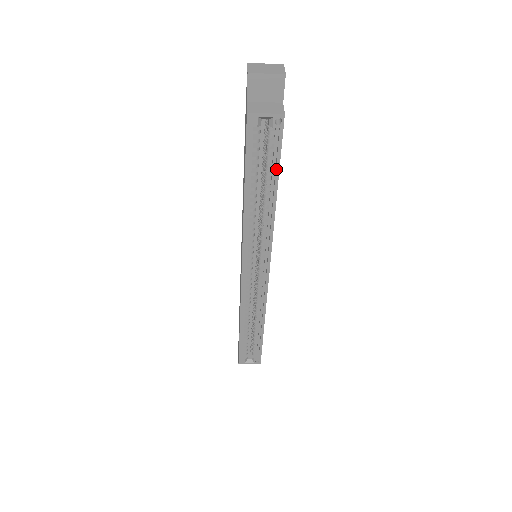
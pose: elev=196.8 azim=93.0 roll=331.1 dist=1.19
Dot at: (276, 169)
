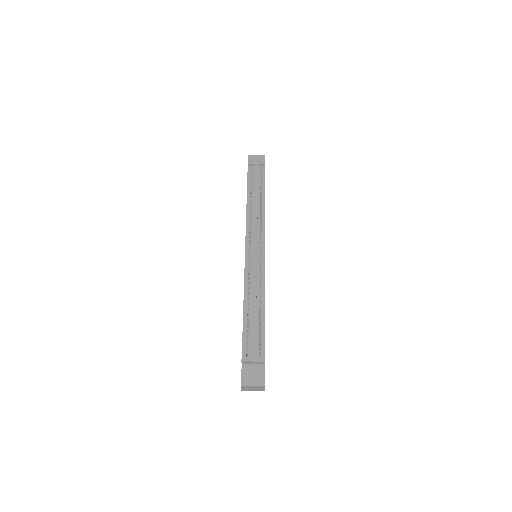
Dot at: occluded
